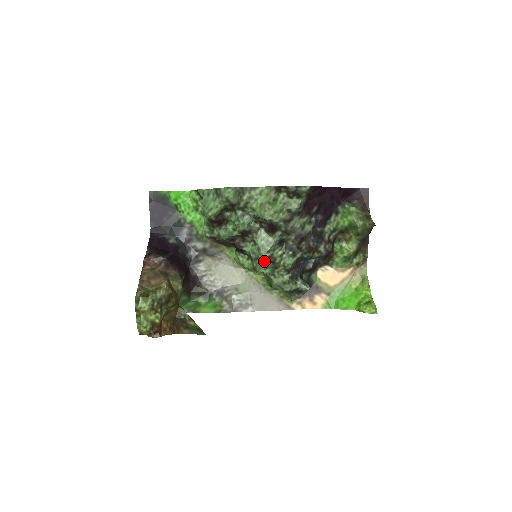
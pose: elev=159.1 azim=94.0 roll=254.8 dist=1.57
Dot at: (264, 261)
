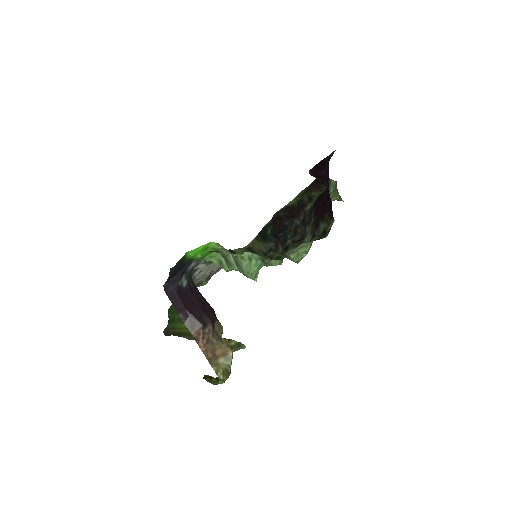
Dot at: occluded
